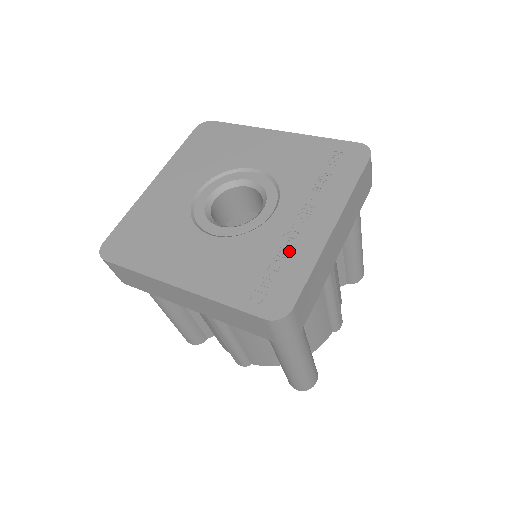
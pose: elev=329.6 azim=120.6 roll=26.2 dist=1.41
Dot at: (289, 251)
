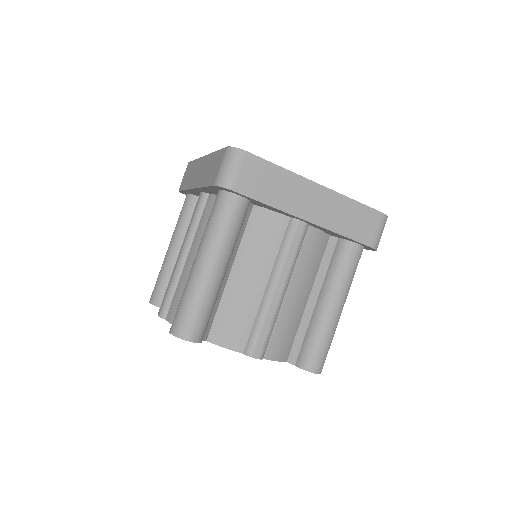
Dot at: occluded
